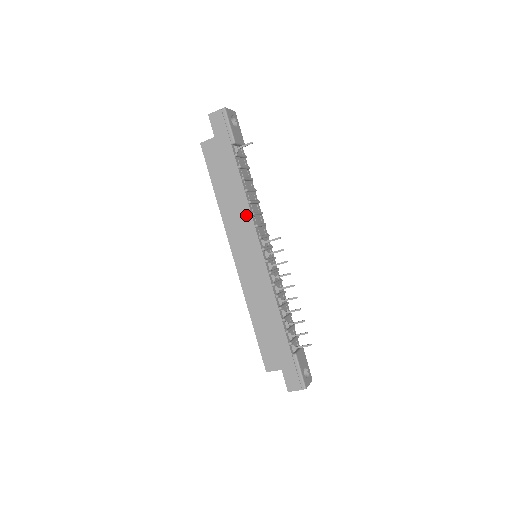
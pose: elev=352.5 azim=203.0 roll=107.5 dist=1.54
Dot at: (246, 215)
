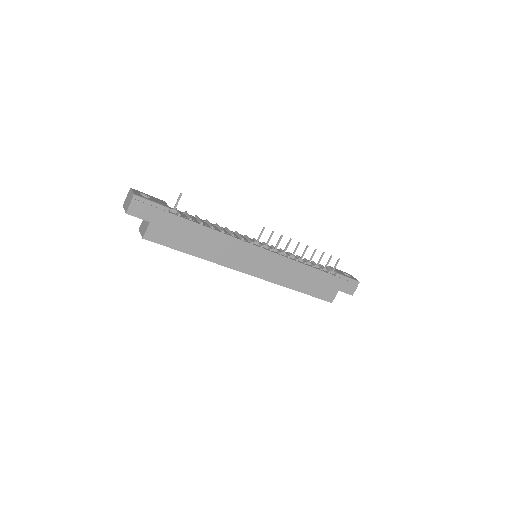
Dot at: (230, 242)
